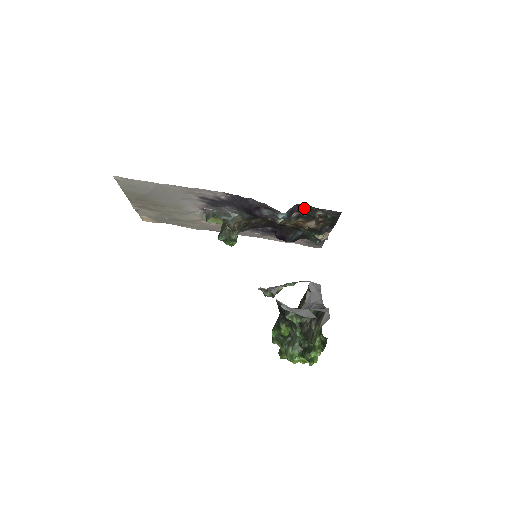
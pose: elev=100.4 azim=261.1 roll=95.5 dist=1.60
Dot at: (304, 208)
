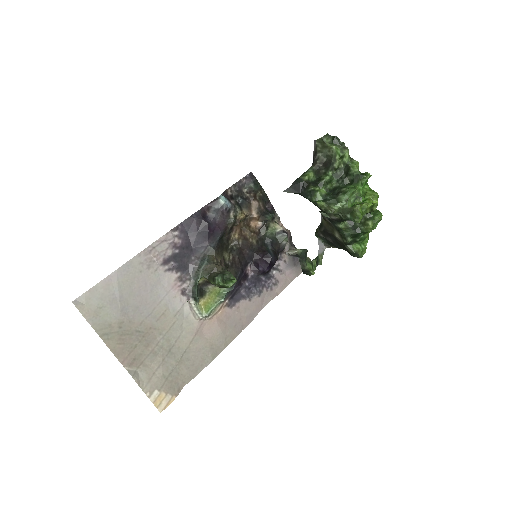
Dot at: (232, 195)
